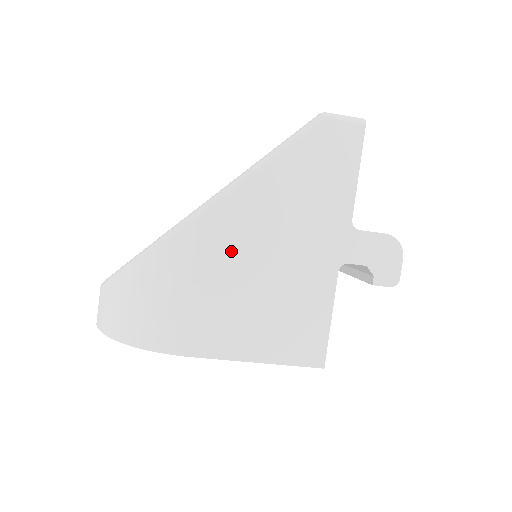
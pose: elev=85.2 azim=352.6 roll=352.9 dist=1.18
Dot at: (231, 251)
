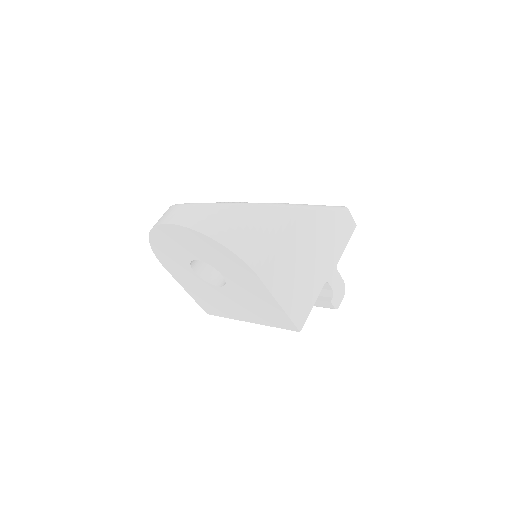
Dot at: (299, 237)
